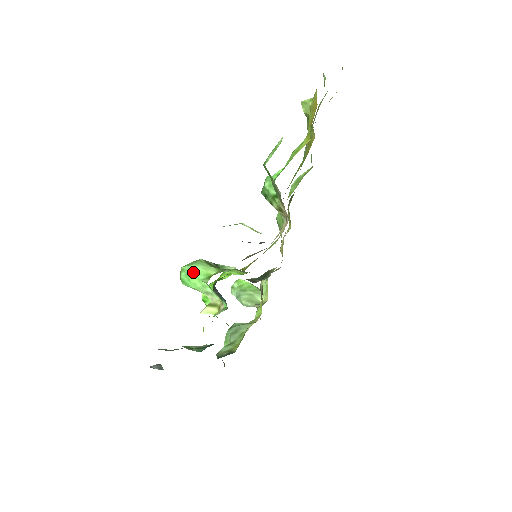
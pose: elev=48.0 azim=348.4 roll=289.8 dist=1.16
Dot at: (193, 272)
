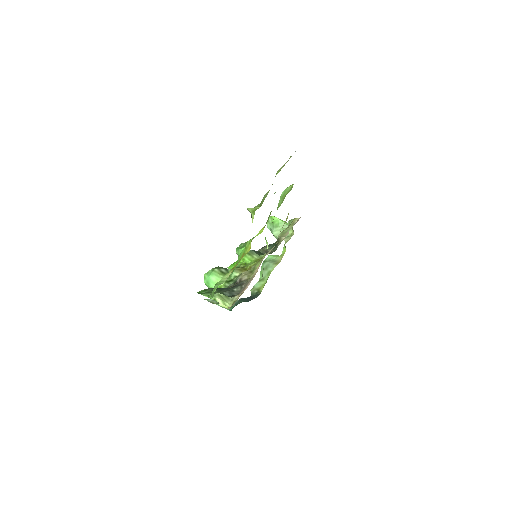
Dot at: (210, 282)
